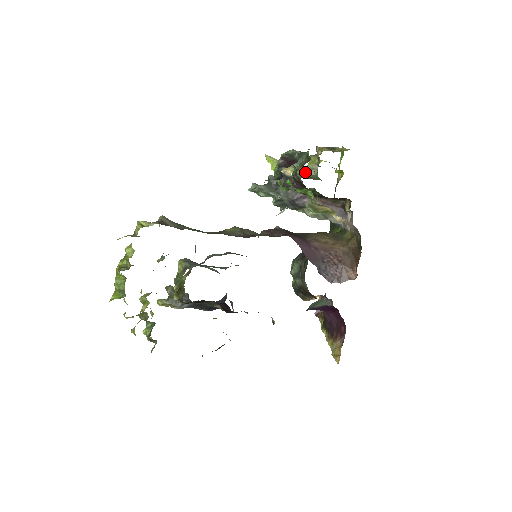
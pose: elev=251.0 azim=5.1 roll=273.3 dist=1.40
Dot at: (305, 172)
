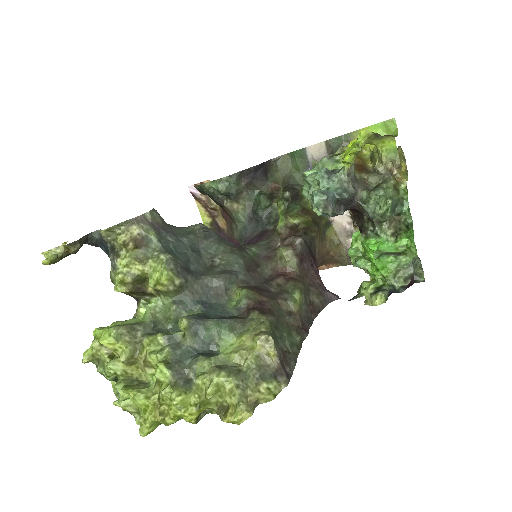
Dot at: occluded
